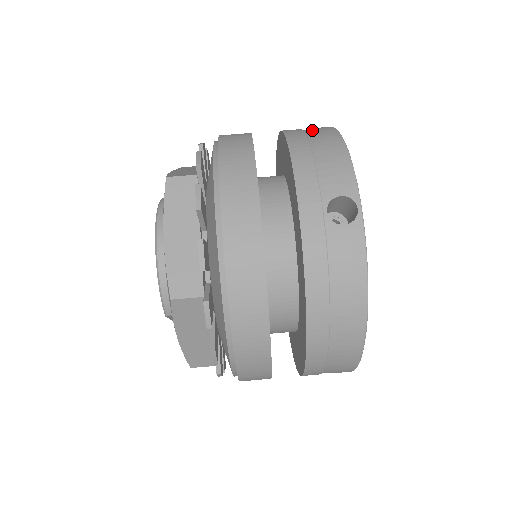
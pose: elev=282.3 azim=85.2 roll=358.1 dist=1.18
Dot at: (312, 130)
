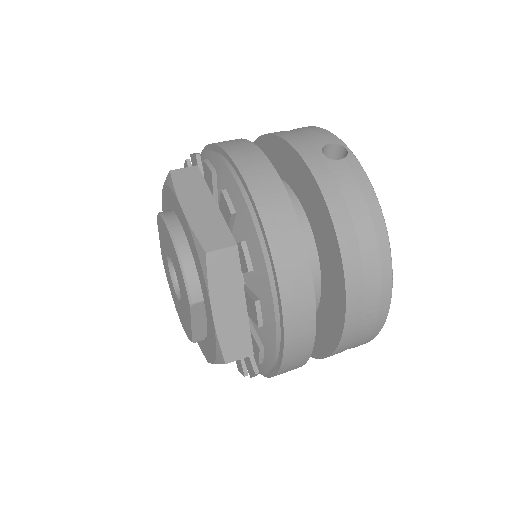
Dot at: occluded
